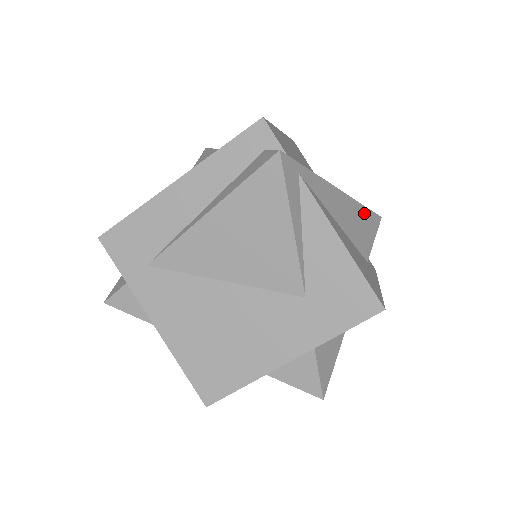
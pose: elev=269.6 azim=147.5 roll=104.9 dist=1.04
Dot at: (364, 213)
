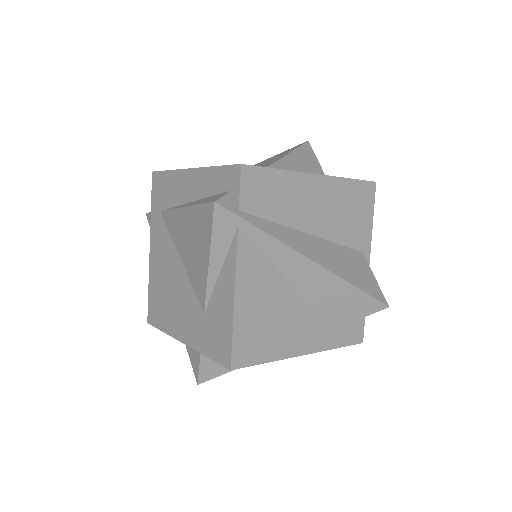
Dot at: (350, 291)
